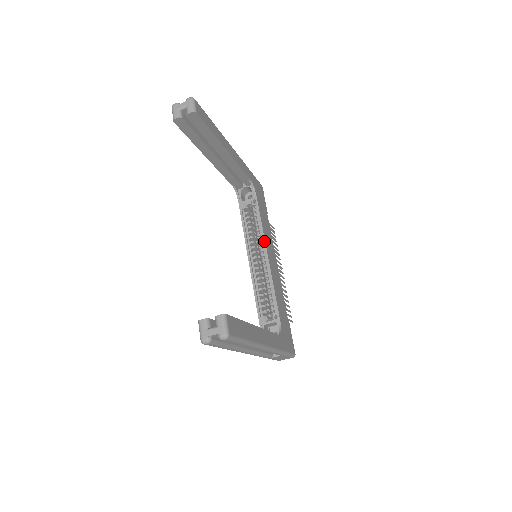
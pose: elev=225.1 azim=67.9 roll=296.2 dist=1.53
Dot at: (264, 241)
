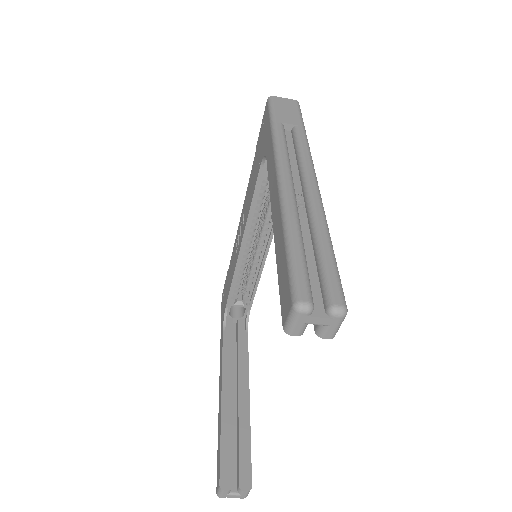
Dot at: (273, 234)
